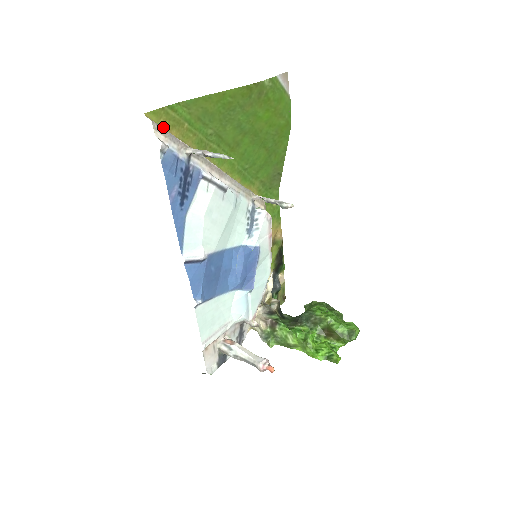
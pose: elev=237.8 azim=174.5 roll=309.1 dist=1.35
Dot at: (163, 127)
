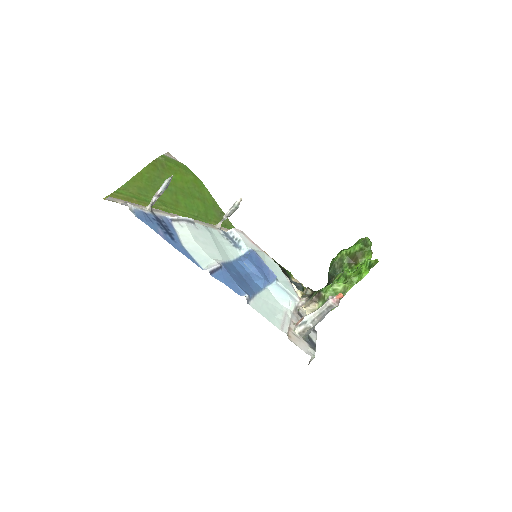
Dot at: occluded
